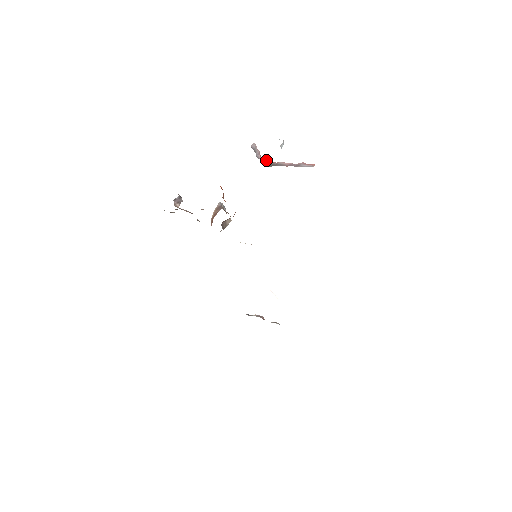
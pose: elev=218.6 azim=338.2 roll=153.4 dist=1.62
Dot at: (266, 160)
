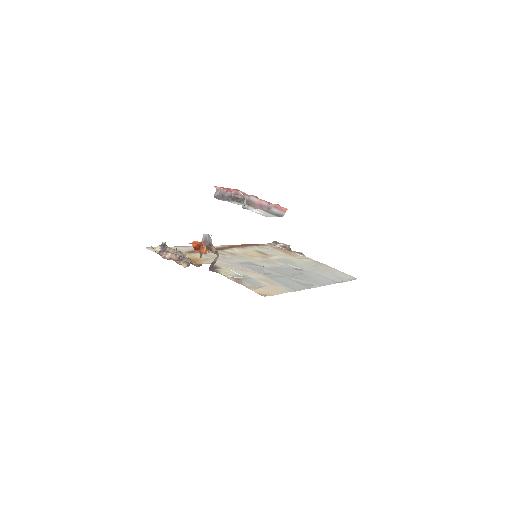
Dot at: (237, 191)
